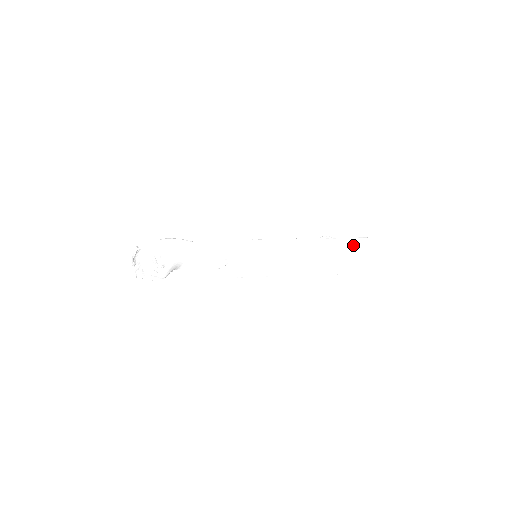
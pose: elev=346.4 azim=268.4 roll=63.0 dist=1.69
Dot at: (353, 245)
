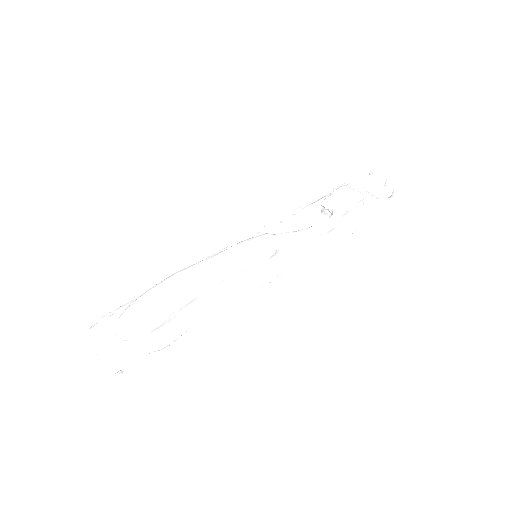
Dot at: (370, 210)
